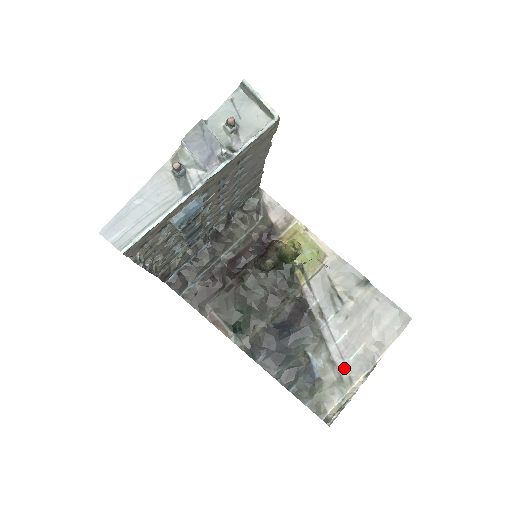
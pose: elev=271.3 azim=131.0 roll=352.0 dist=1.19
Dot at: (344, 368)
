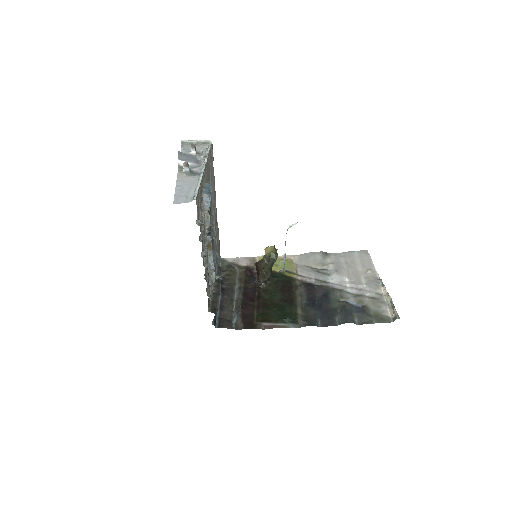
Dot at: (368, 293)
